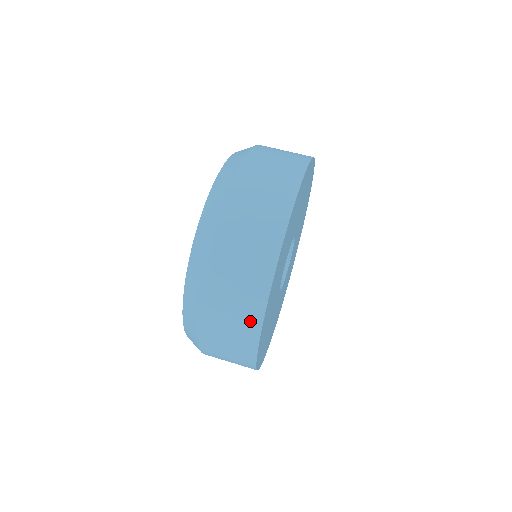
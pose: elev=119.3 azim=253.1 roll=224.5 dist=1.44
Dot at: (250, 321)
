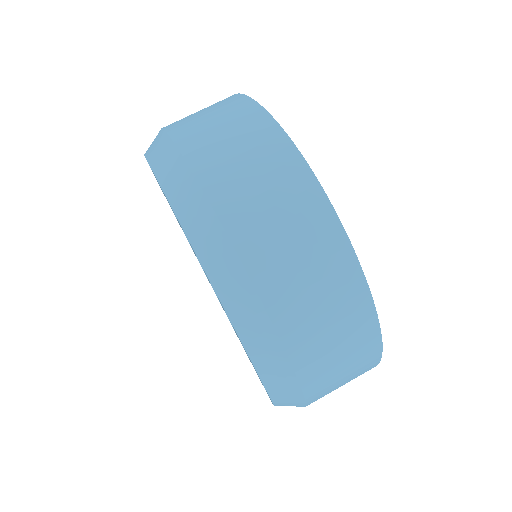
Dot at: (364, 338)
